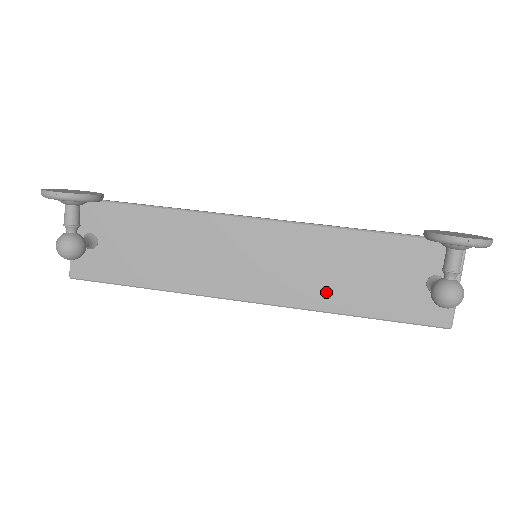
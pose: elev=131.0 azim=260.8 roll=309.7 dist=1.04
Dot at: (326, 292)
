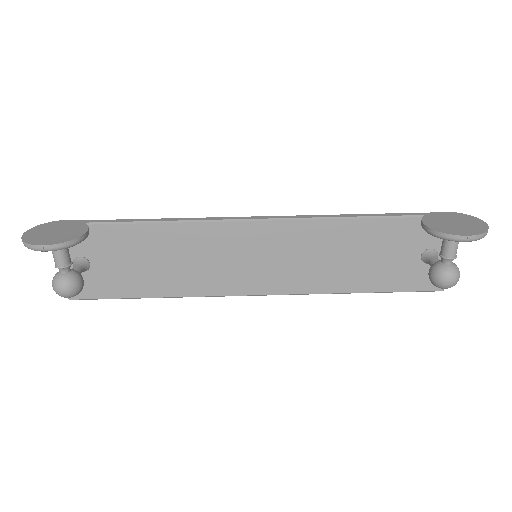
Dot at: (327, 277)
